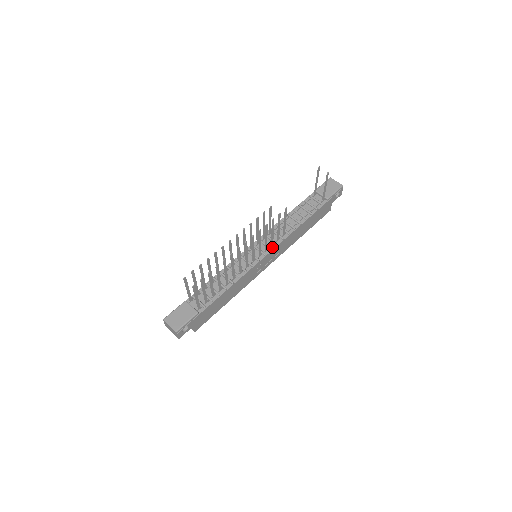
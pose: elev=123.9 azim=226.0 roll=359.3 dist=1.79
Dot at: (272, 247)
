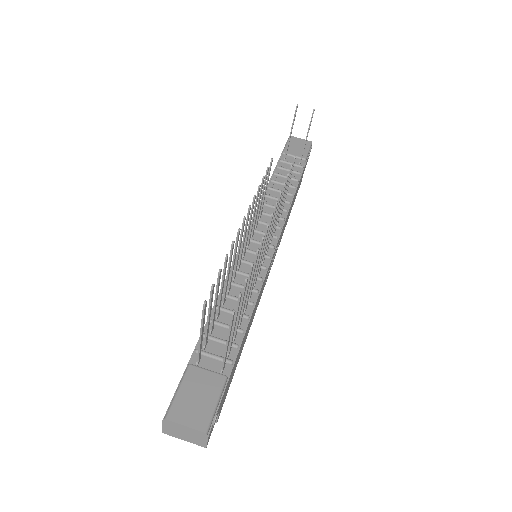
Dot at: (276, 235)
